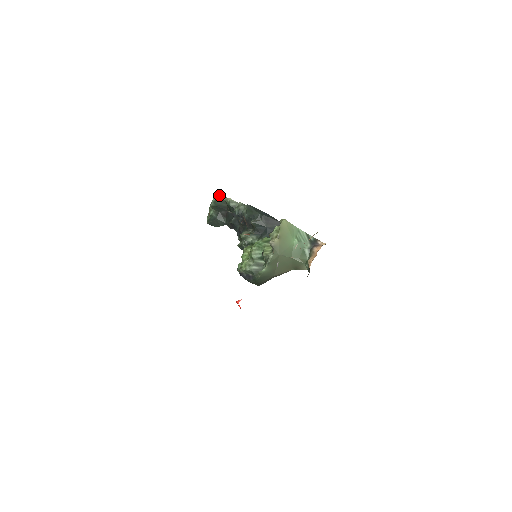
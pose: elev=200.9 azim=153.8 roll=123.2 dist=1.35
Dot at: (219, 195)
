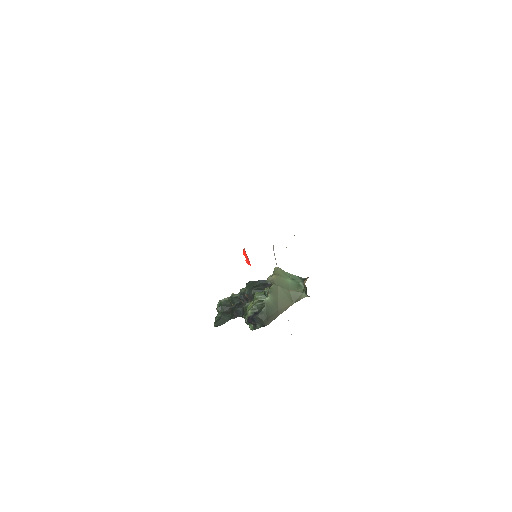
Dot at: (223, 299)
